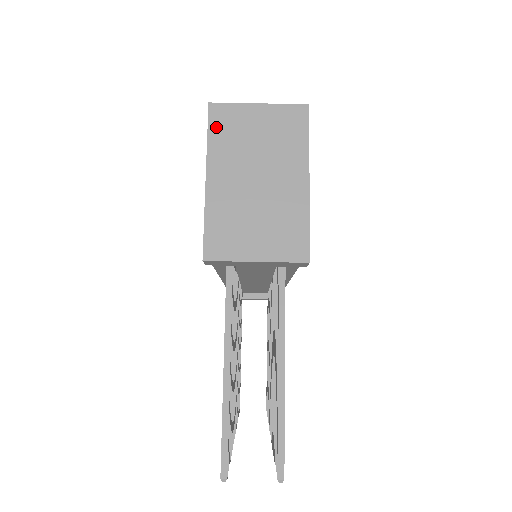
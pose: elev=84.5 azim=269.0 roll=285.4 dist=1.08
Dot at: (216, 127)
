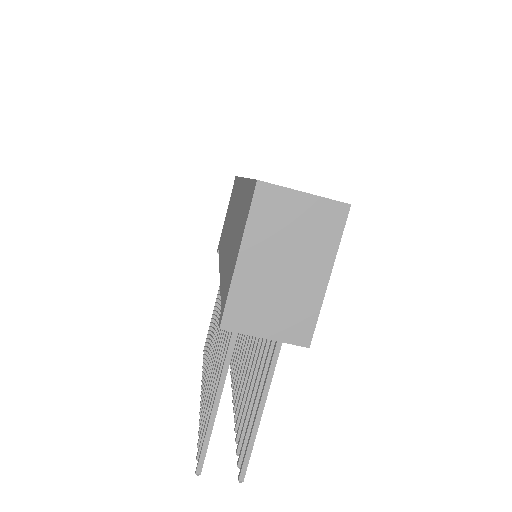
Dot at: (259, 207)
